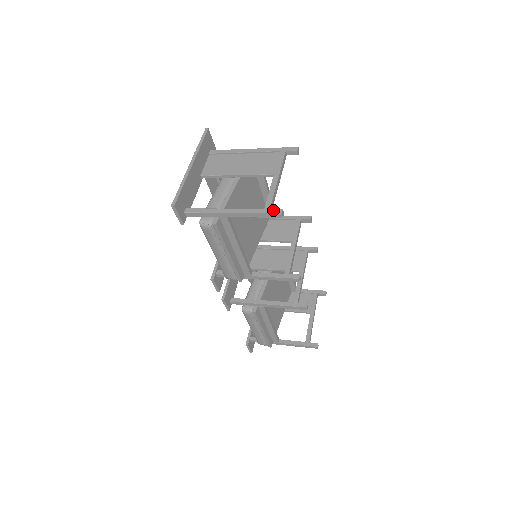
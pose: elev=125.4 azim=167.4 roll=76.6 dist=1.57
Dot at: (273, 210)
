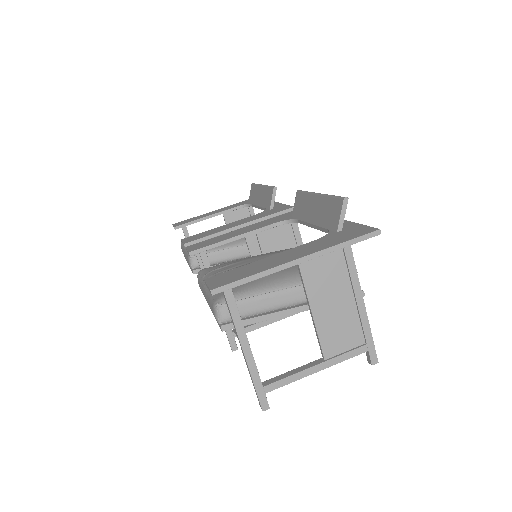
Dot at: (264, 399)
